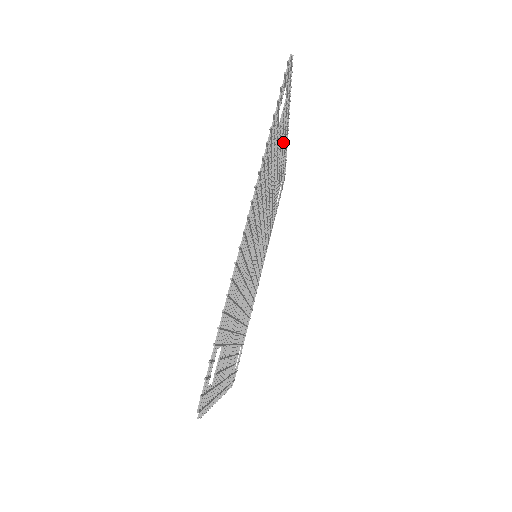
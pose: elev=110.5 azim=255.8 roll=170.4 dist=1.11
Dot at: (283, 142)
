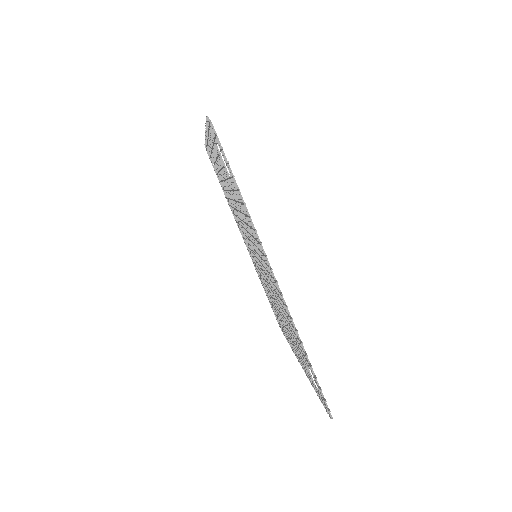
Dot at: occluded
